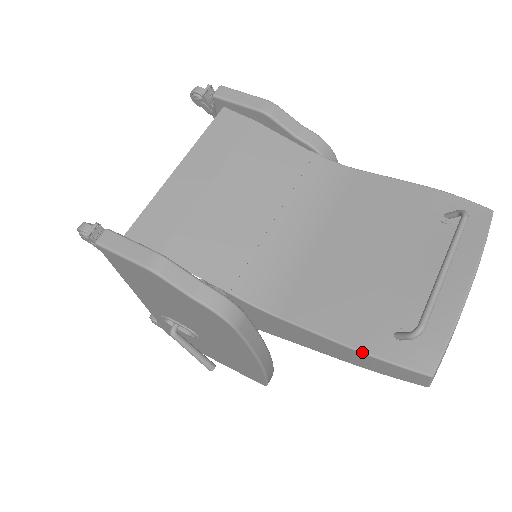
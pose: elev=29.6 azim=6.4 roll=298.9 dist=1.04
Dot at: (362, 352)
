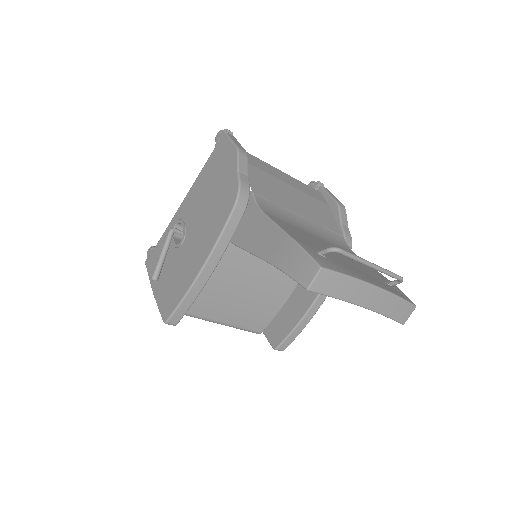
Dot at: (294, 240)
